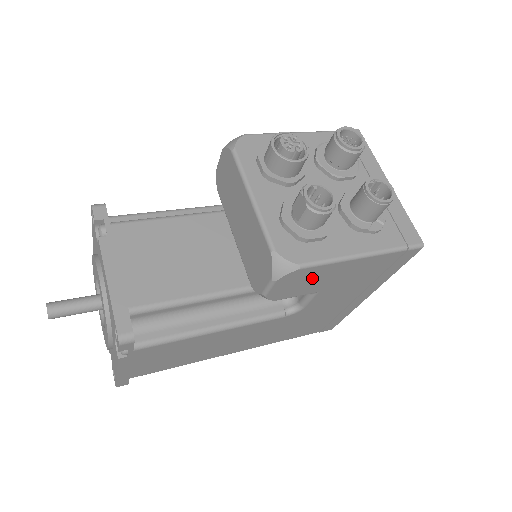
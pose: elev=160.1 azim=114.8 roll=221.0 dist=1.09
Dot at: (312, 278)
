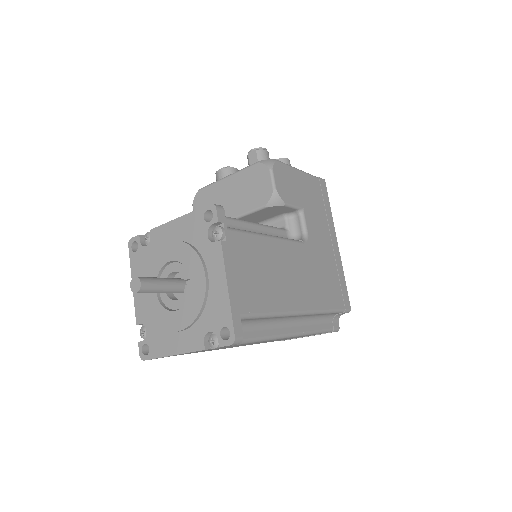
Dot at: (290, 181)
